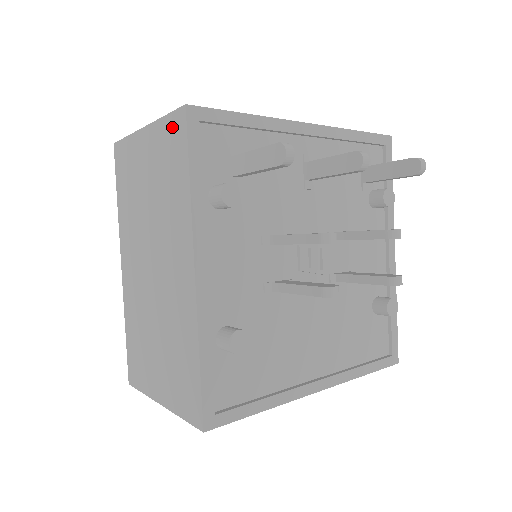
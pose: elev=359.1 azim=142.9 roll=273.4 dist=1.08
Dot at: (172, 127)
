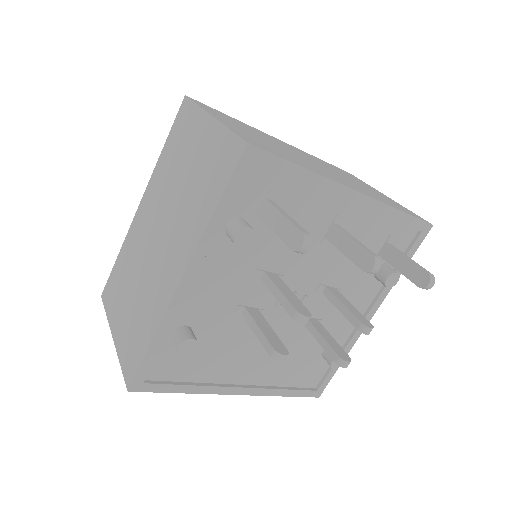
Dot at: (229, 147)
